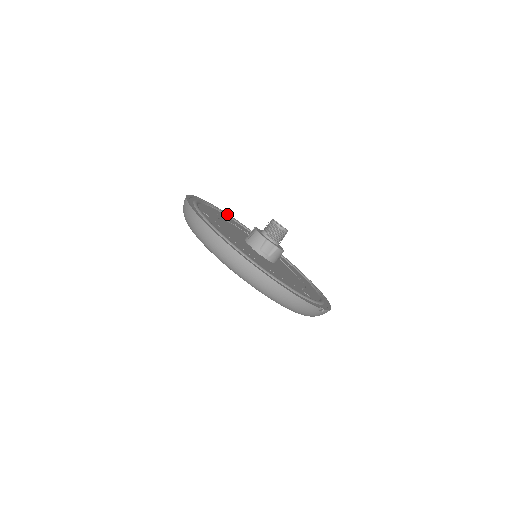
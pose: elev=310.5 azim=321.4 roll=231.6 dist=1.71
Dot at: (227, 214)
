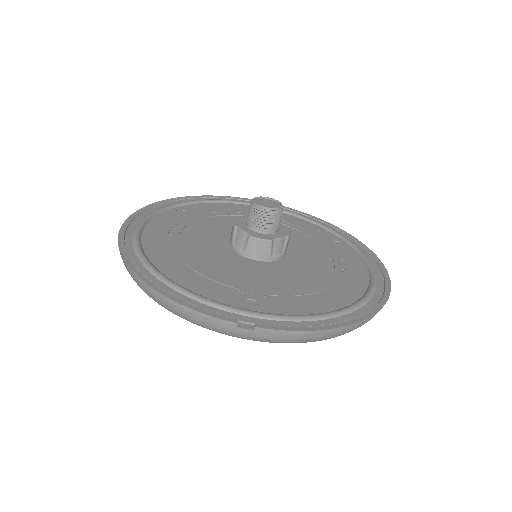
Dot at: (288, 211)
